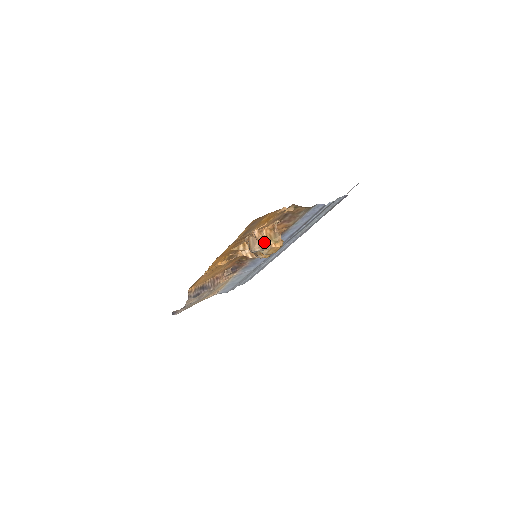
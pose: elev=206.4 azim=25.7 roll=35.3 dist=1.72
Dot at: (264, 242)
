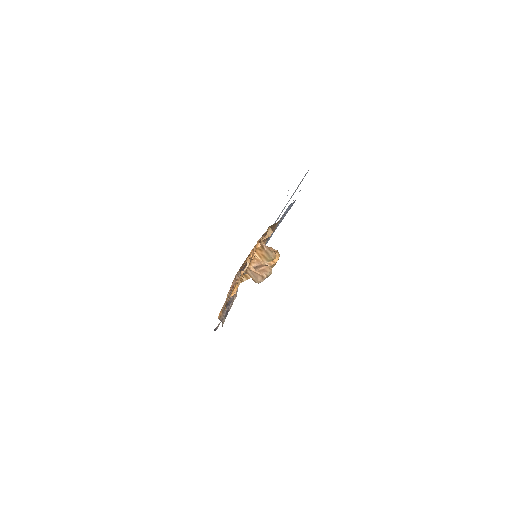
Dot at: (264, 273)
